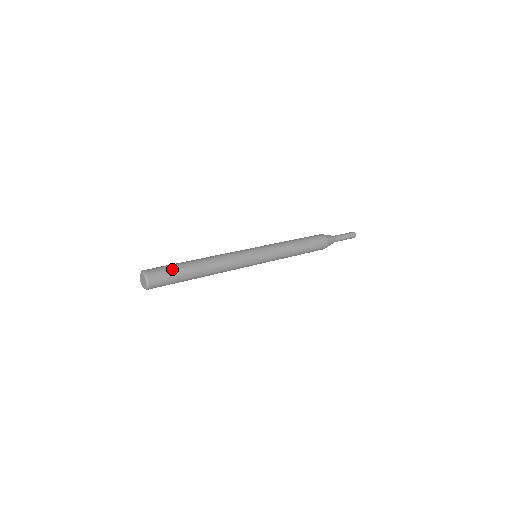
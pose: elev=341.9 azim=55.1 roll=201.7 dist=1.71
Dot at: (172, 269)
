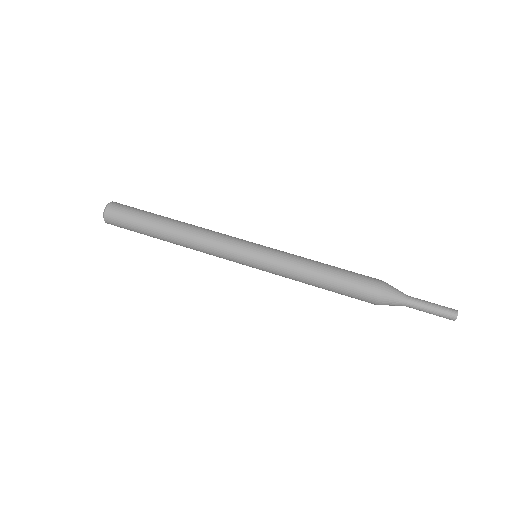
Dot at: (135, 214)
